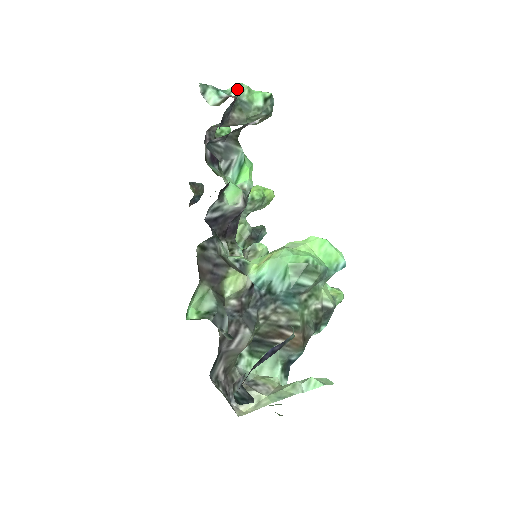
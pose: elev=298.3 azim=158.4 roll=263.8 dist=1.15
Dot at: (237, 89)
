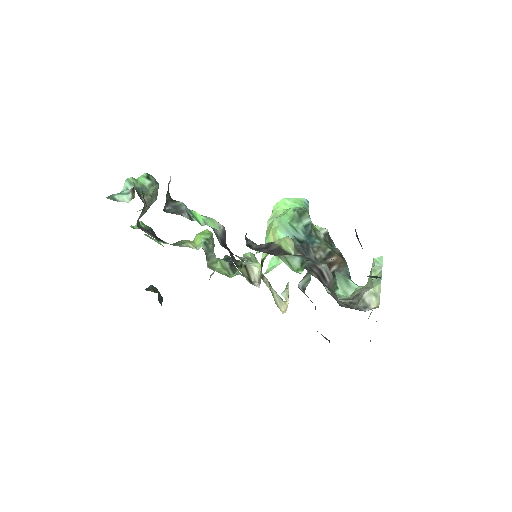
Dot at: (128, 184)
